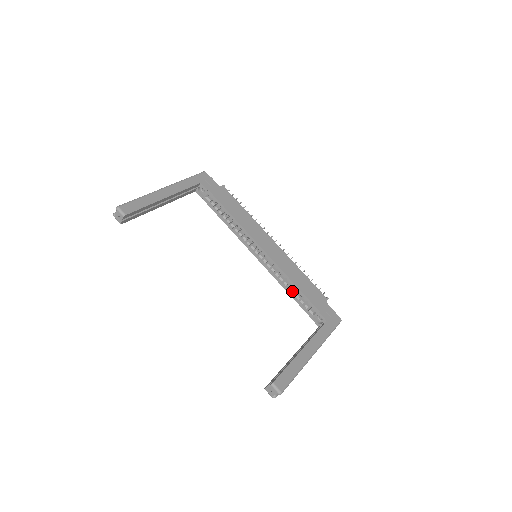
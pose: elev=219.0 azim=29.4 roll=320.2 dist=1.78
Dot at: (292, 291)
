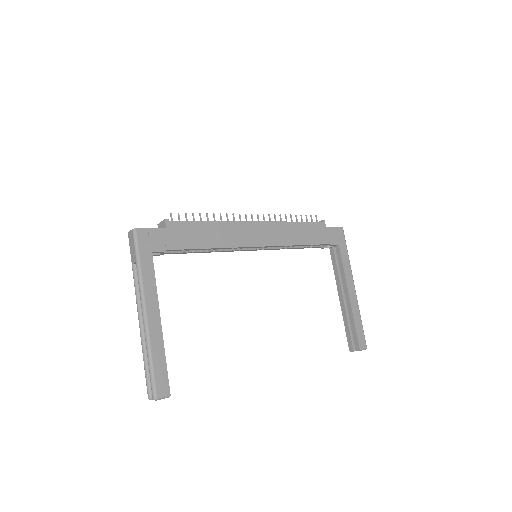
Dot at: (298, 247)
